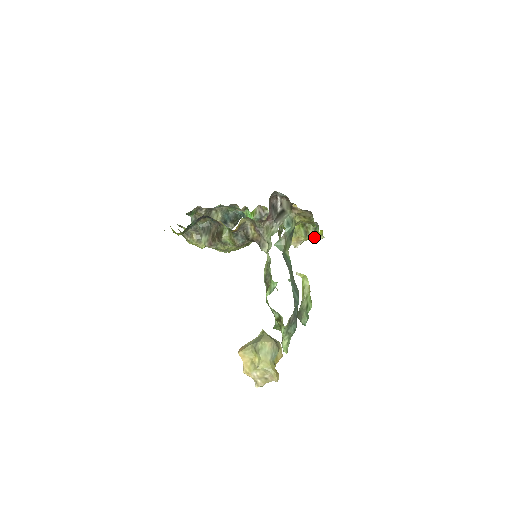
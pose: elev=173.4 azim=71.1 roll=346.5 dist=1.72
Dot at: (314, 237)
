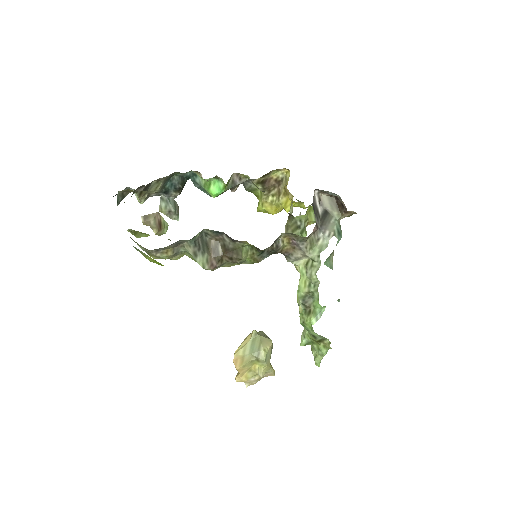
Dot at: occluded
